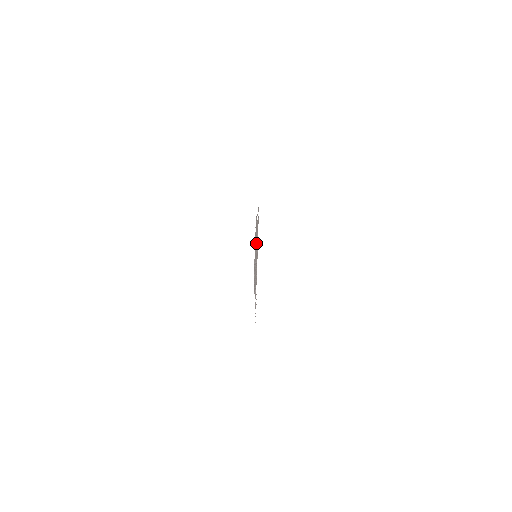
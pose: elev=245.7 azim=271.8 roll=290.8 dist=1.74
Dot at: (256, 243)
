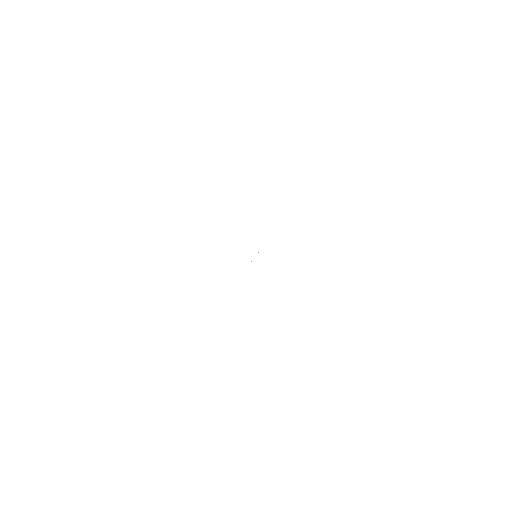
Dot at: occluded
